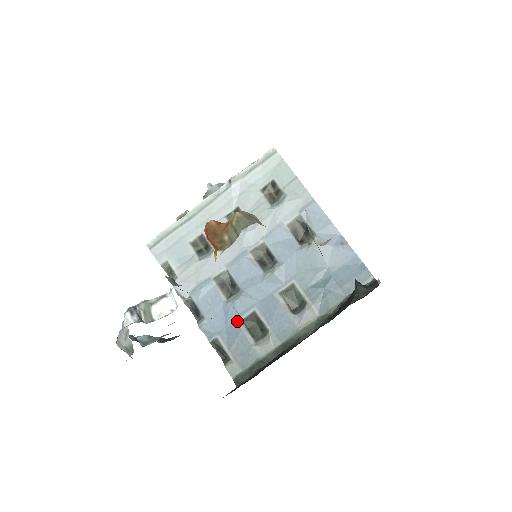
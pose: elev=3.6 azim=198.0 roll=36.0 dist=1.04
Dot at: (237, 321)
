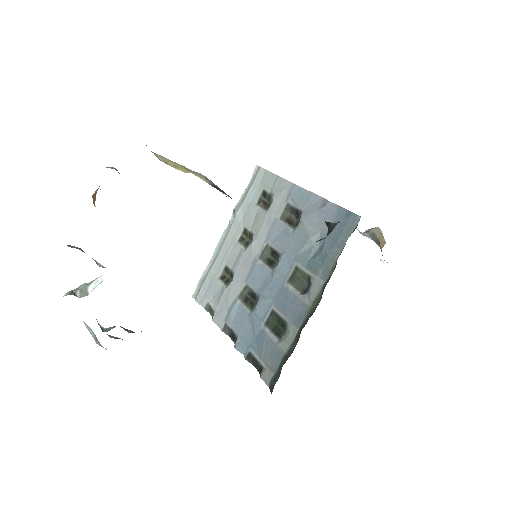
Dot at: (261, 327)
